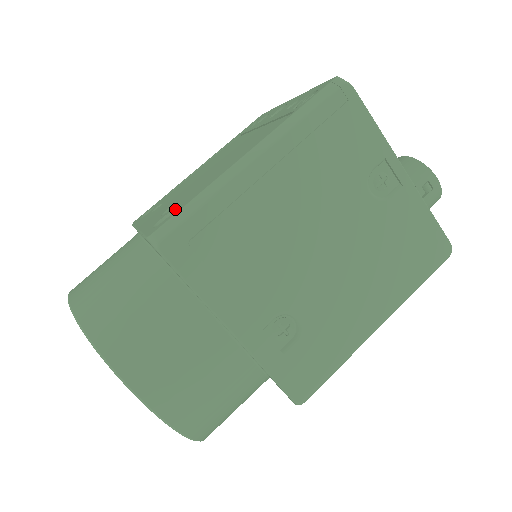
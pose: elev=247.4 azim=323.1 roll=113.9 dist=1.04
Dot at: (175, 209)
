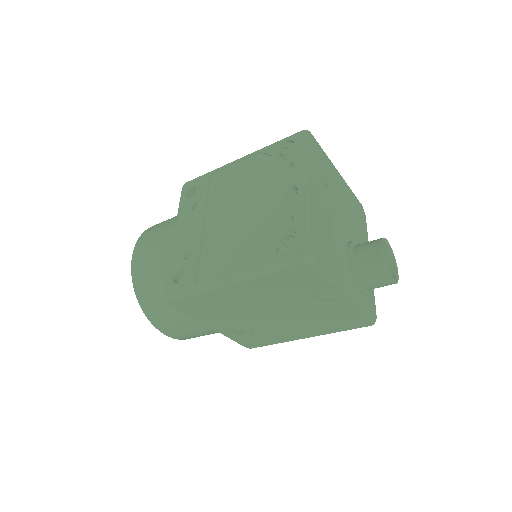
Dot at: (184, 276)
